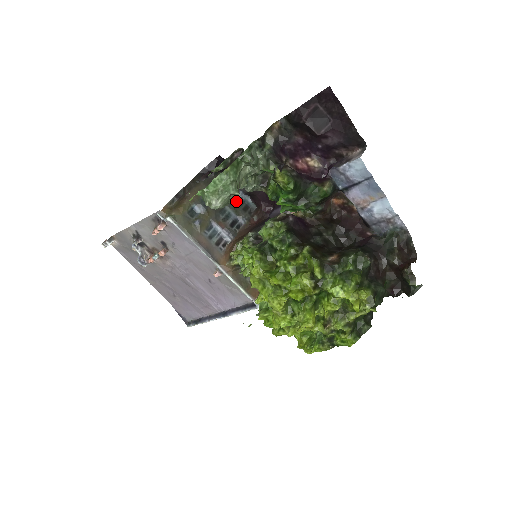
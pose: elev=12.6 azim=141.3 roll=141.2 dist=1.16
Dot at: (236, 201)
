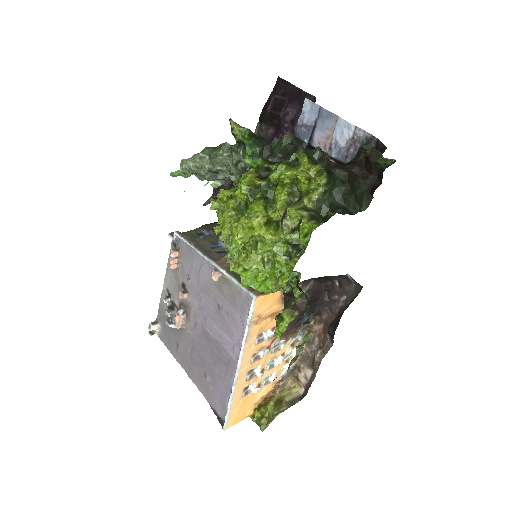
Dot at: occluded
